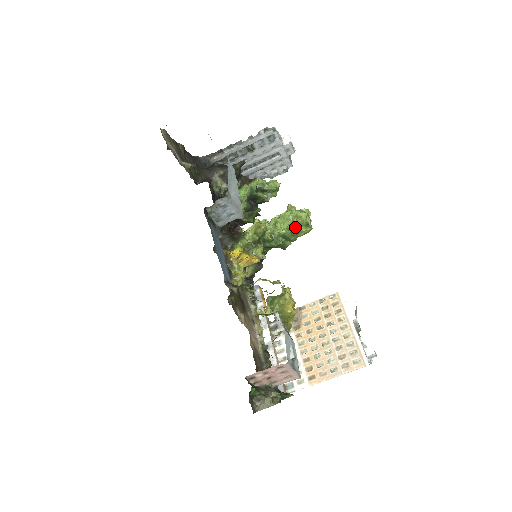
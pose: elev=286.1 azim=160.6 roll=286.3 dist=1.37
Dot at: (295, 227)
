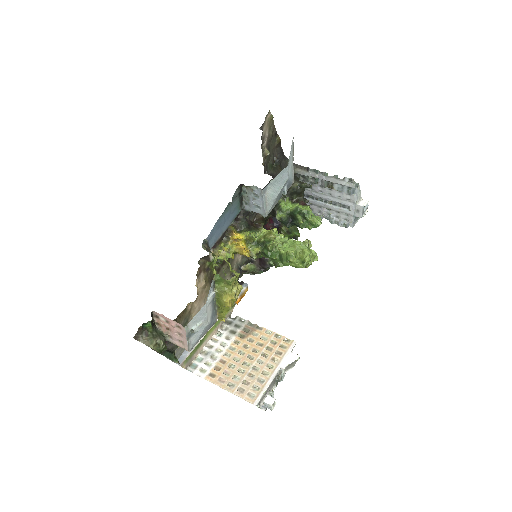
Dot at: (293, 255)
